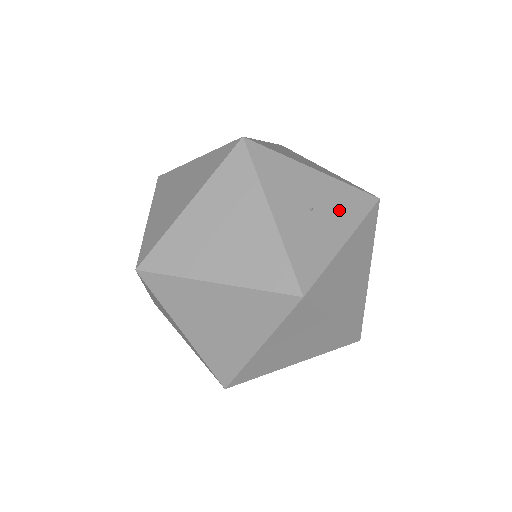
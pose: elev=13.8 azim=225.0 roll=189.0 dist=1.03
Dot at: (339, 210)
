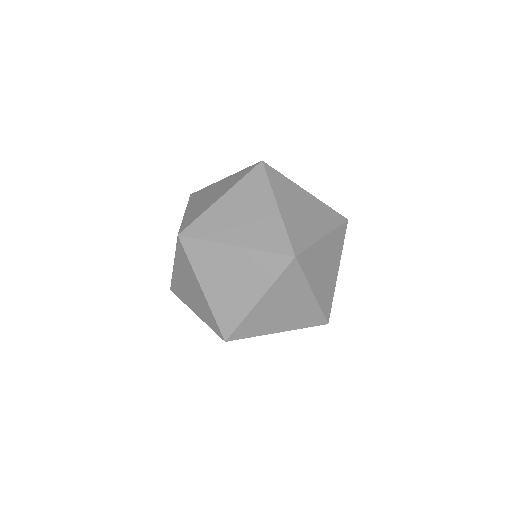
Dot at: occluded
